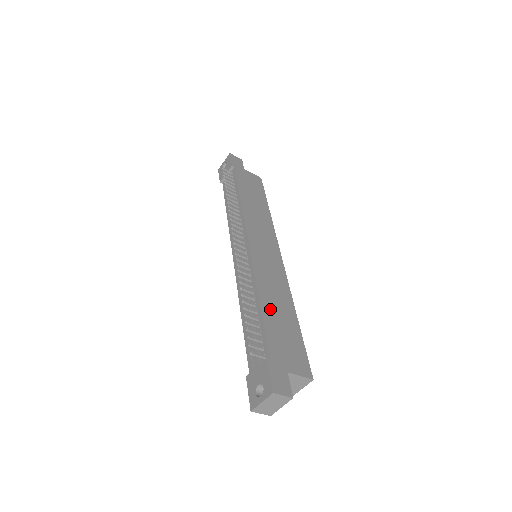
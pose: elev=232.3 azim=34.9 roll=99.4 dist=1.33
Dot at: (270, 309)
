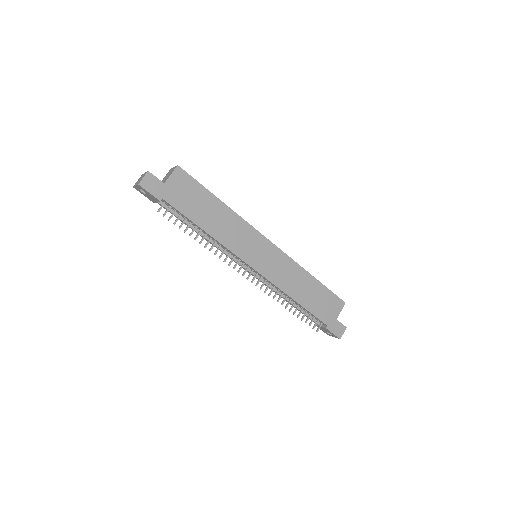
Dot at: (304, 298)
